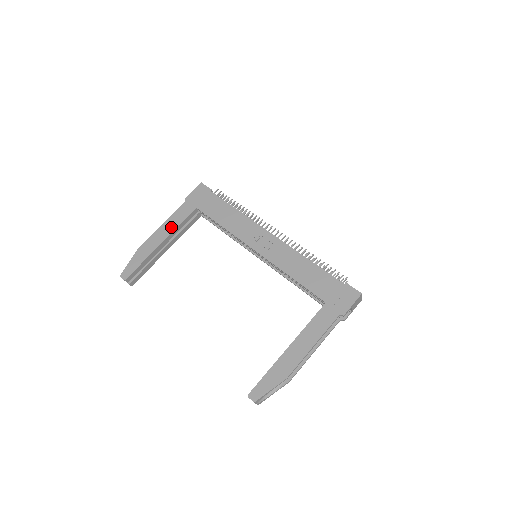
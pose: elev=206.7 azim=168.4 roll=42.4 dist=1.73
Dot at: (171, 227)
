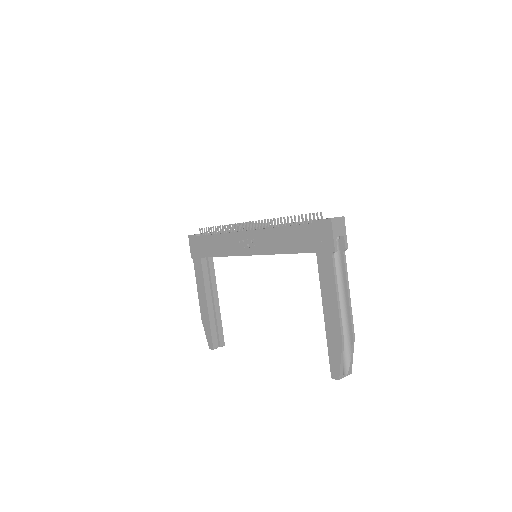
Dot at: (202, 287)
